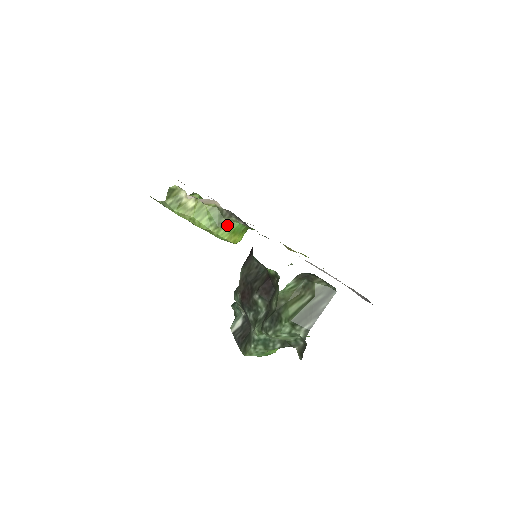
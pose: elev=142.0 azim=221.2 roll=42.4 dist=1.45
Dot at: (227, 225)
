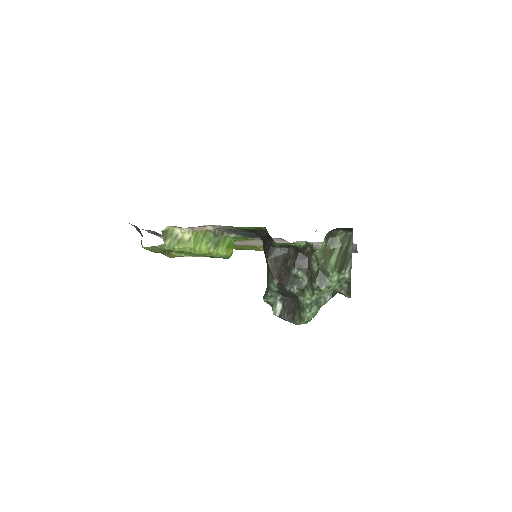
Dot at: (222, 242)
